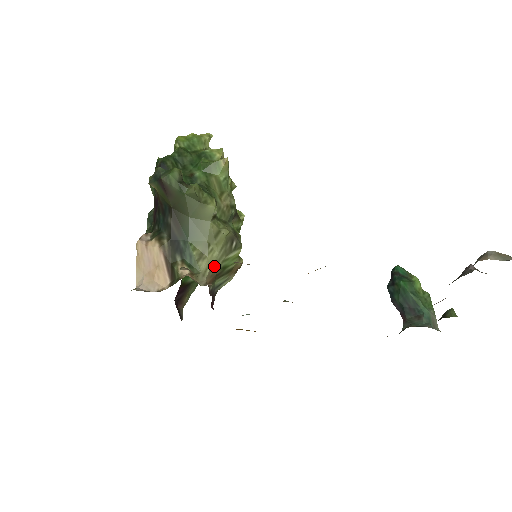
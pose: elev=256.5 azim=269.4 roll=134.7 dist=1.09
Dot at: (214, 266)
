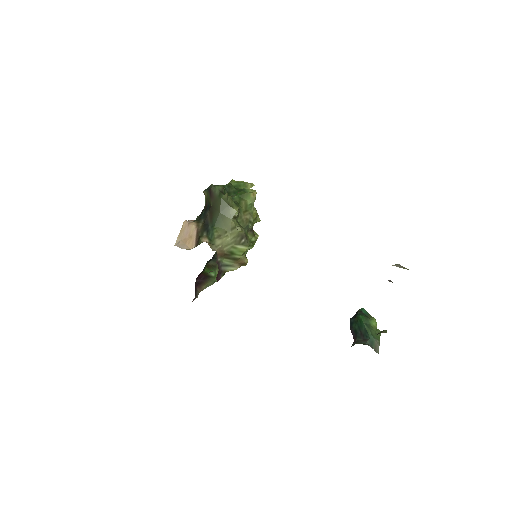
Dot at: (225, 246)
